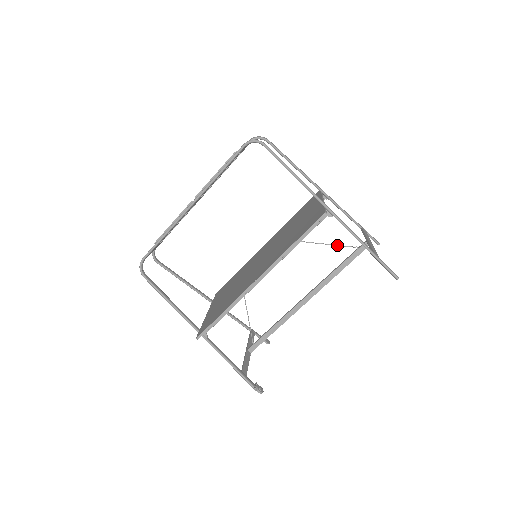
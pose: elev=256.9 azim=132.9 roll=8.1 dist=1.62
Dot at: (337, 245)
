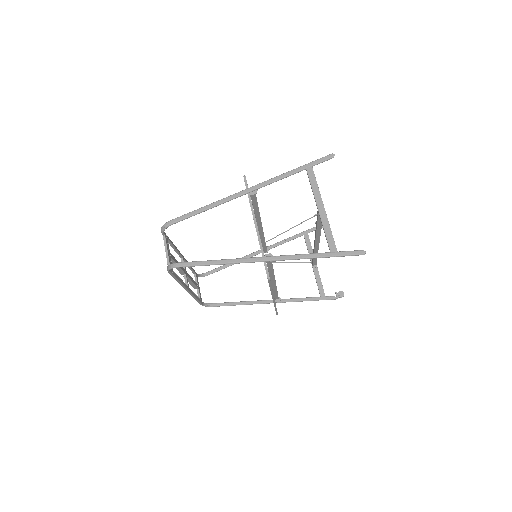
Dot at: occluded
